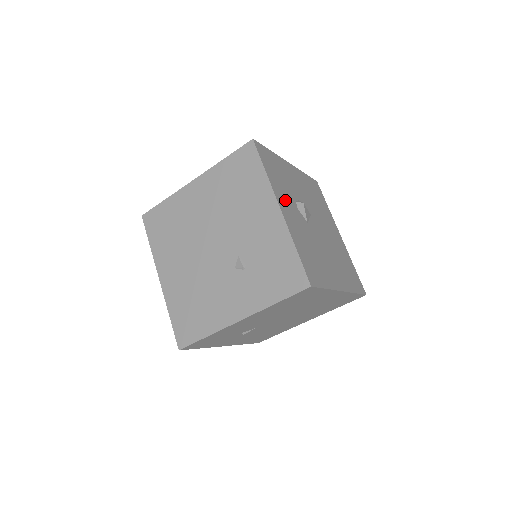
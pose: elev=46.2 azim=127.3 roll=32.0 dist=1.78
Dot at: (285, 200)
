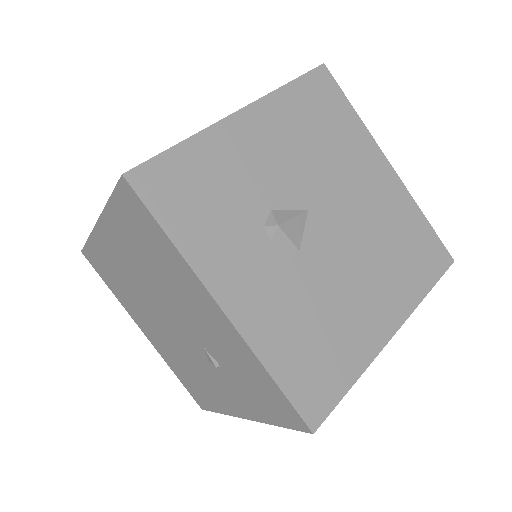
Dot at: (234, 262)
